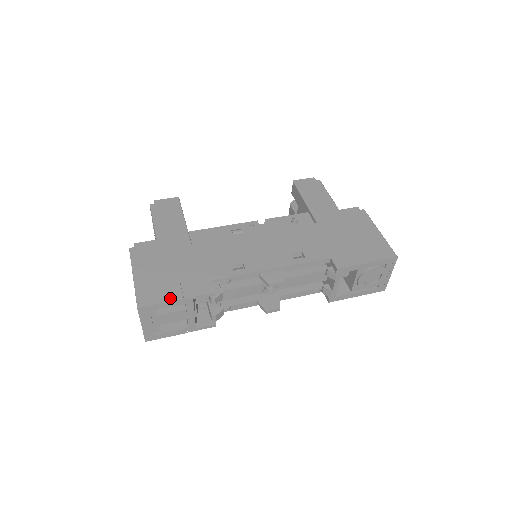
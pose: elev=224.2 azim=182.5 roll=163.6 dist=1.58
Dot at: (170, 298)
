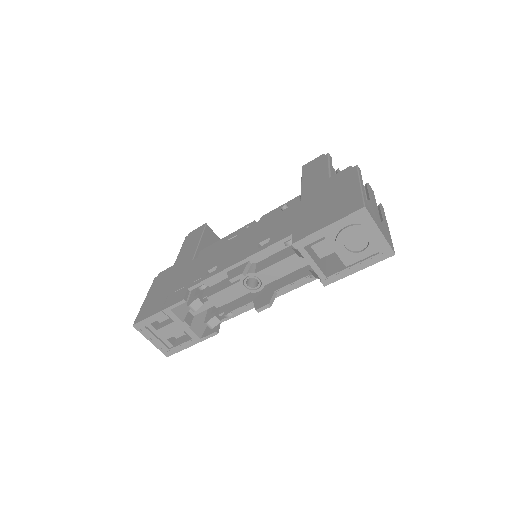
Dot at: (154, 312)
